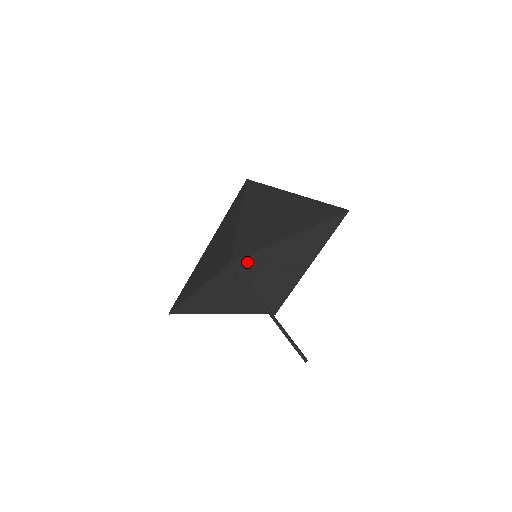
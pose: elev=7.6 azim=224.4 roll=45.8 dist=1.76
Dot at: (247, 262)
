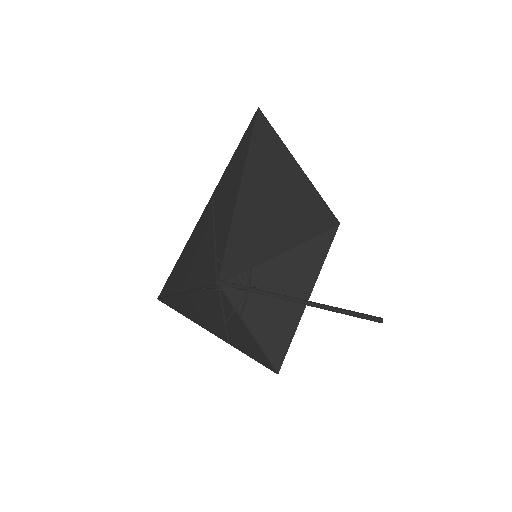
Dot at: (238, 284)
